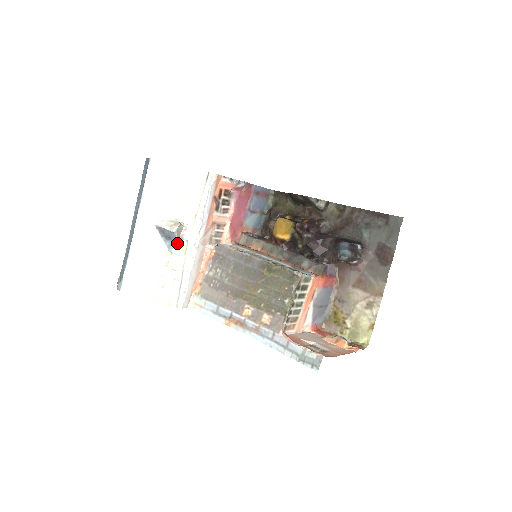
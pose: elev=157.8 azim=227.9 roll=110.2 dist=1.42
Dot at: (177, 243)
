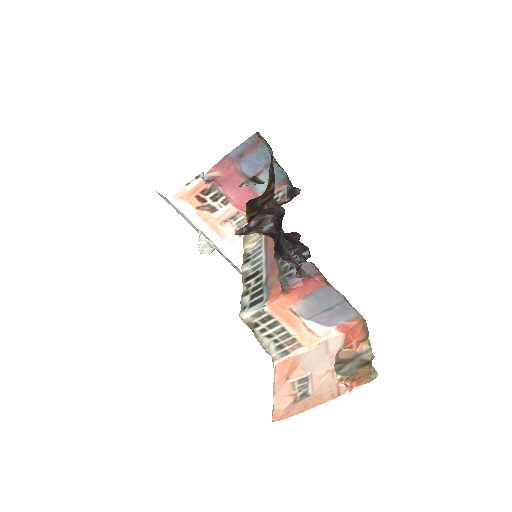
Dot at: occluded
